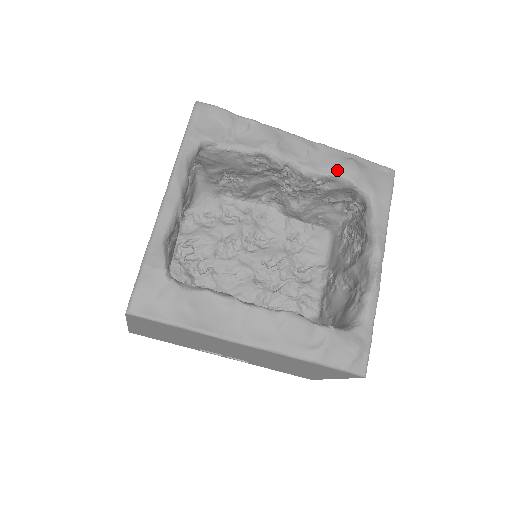
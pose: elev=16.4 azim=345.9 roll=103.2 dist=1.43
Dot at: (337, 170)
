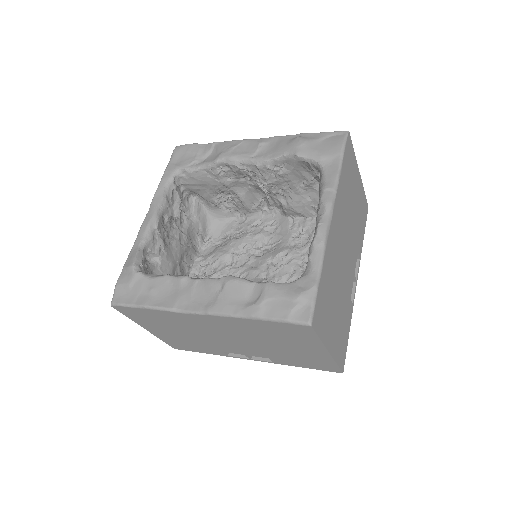
Dot at: (283, 150)
